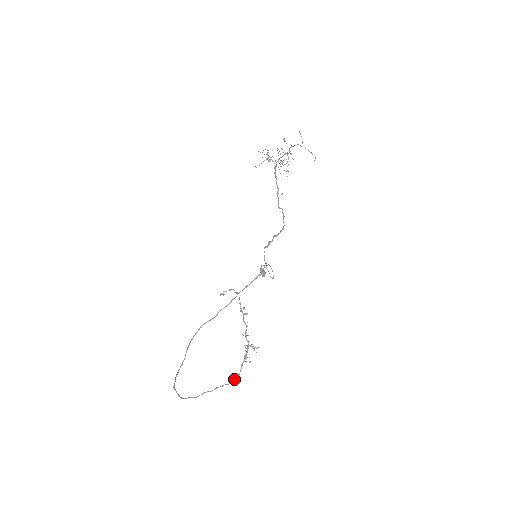
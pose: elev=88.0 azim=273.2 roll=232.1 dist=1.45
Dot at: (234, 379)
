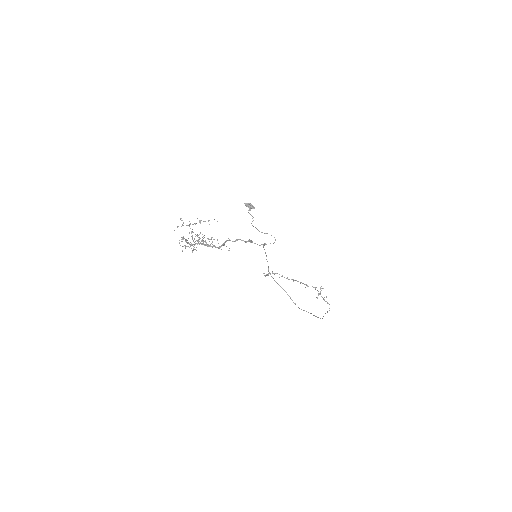
Dot at: occluded
